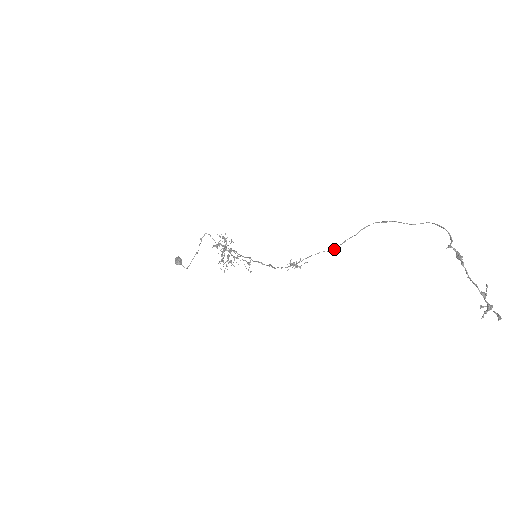
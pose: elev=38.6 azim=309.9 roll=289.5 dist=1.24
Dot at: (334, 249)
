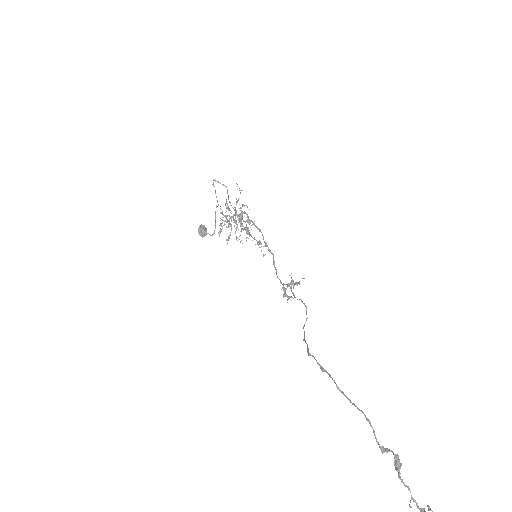
Dot at: (303, 328)
